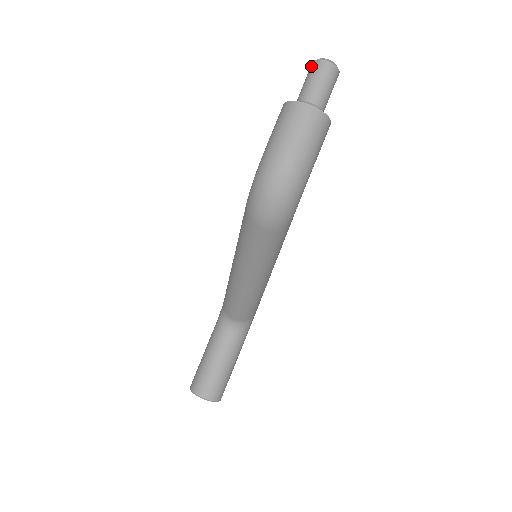
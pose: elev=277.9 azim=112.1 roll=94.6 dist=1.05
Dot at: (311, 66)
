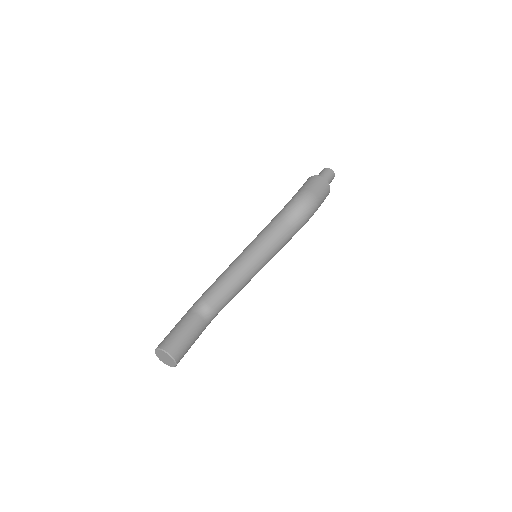
Dot at: (324, 169)
